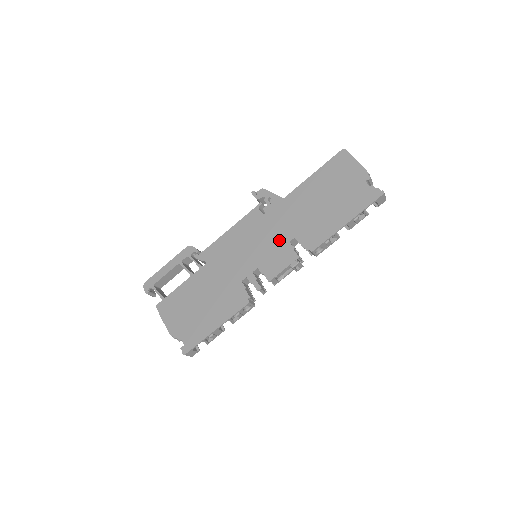
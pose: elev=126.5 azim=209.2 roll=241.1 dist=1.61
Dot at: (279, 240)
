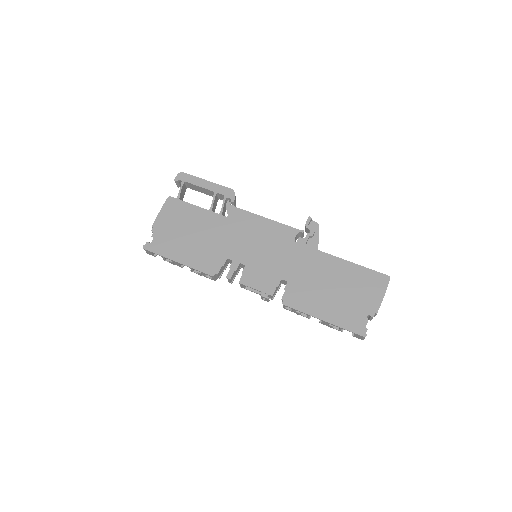
Dot at: (279, 269)
